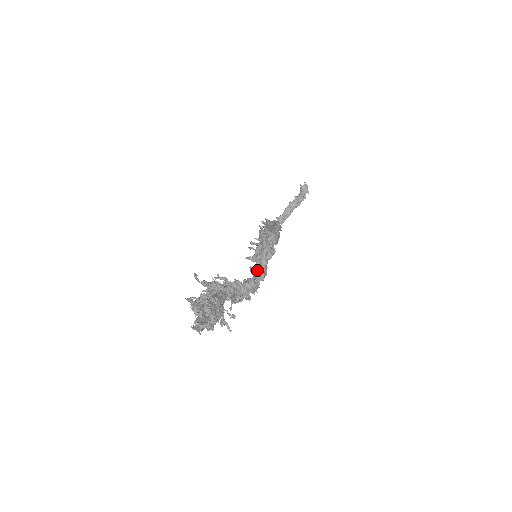
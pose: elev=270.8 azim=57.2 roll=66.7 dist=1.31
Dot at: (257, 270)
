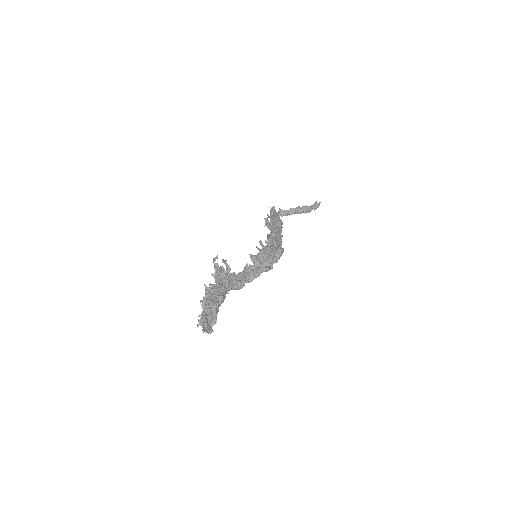
Dot at: (251, 273)
